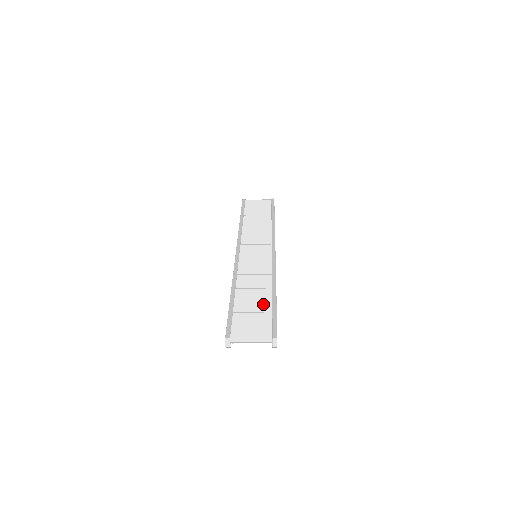
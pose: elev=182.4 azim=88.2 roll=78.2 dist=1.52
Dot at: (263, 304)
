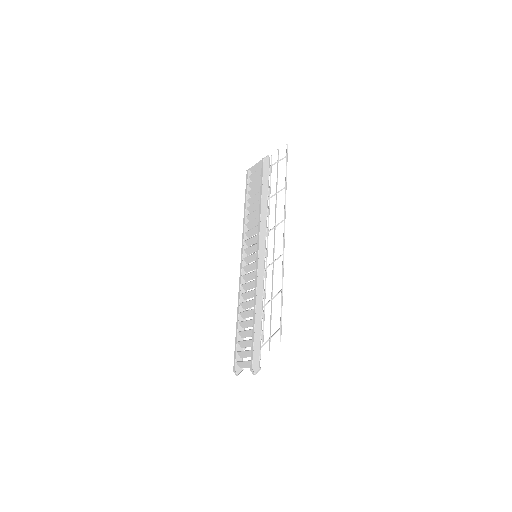
Dot at: (250, 330)
